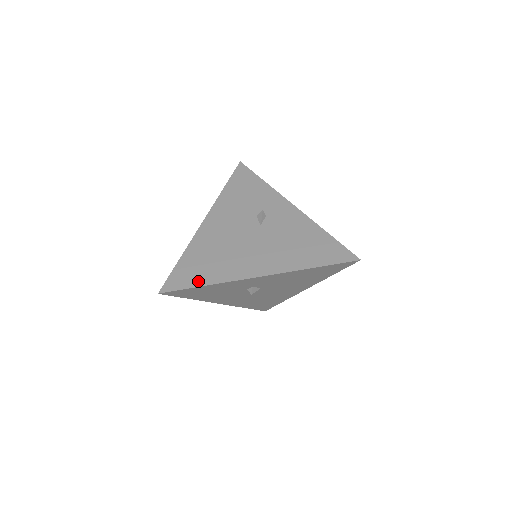
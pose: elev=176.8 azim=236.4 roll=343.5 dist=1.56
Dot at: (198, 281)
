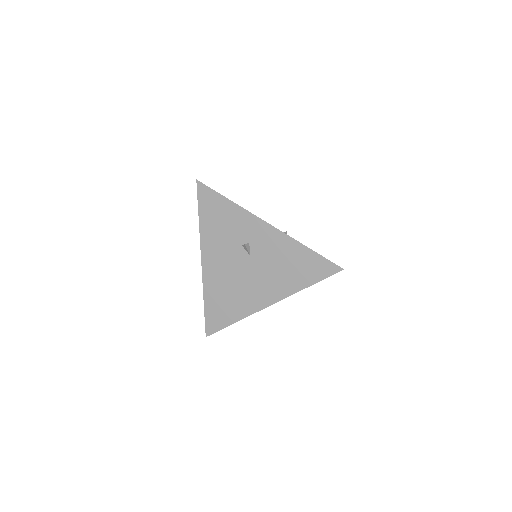
Dot at: (228, 321)
